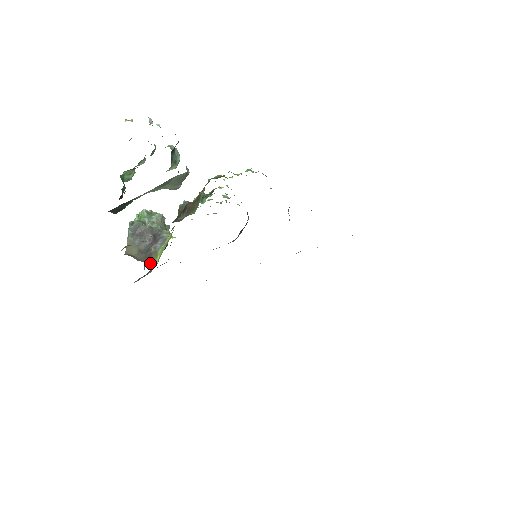
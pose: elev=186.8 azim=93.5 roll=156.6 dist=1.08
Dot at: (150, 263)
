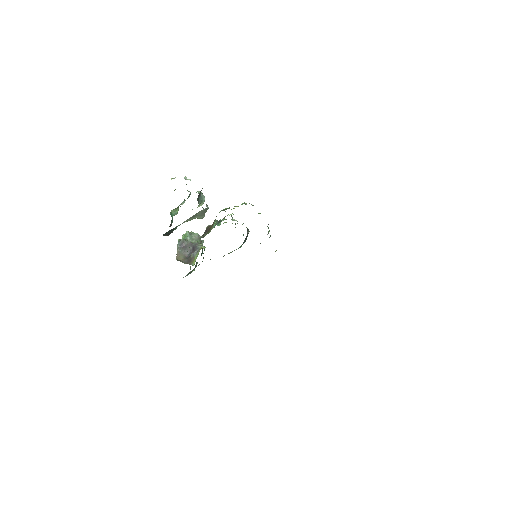
Dot at: (190, 264)
